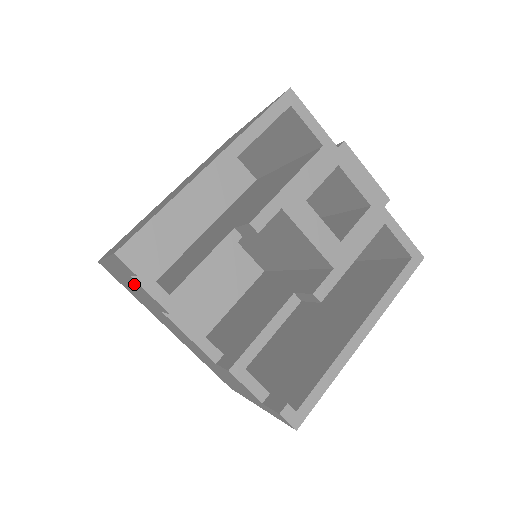
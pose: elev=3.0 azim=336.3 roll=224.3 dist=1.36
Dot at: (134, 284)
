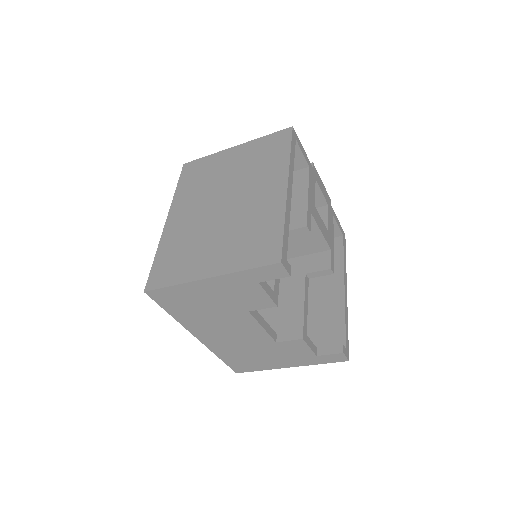
Dot at: (240, 293)
